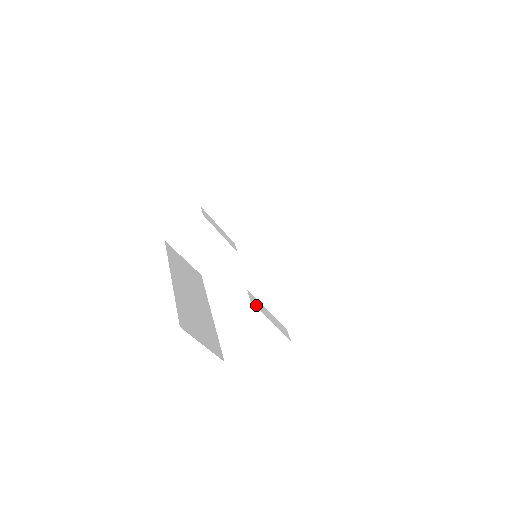
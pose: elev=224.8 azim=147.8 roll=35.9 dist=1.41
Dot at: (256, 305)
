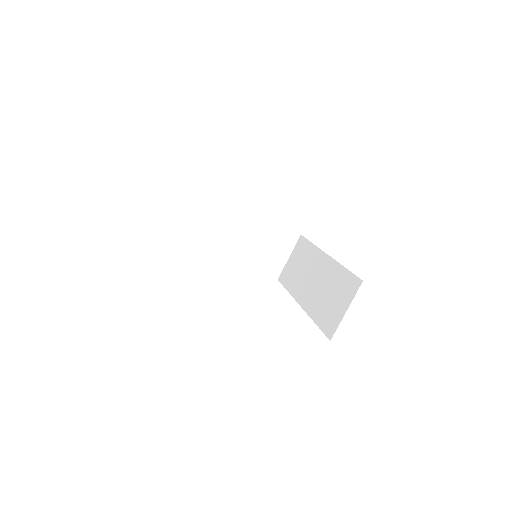
Dot at: occluded
